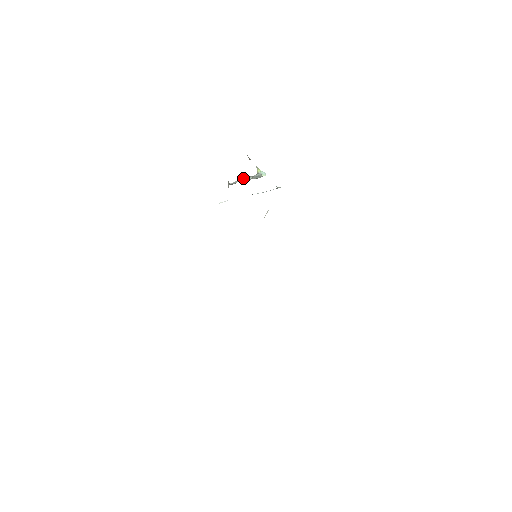
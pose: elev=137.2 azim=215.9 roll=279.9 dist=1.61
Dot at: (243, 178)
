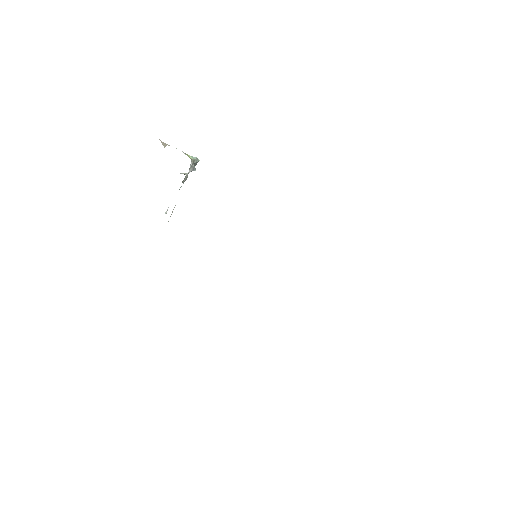
Dot at: (190, 170)
